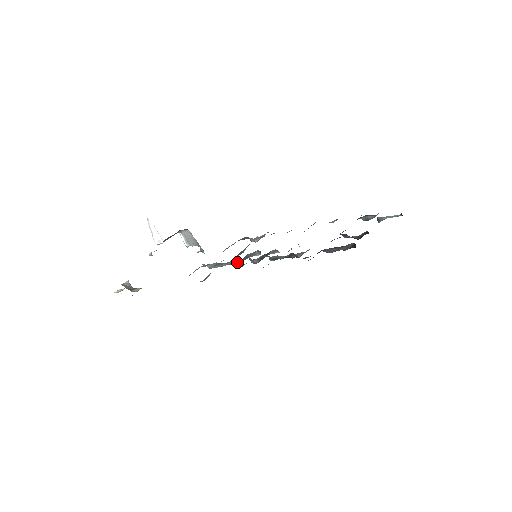
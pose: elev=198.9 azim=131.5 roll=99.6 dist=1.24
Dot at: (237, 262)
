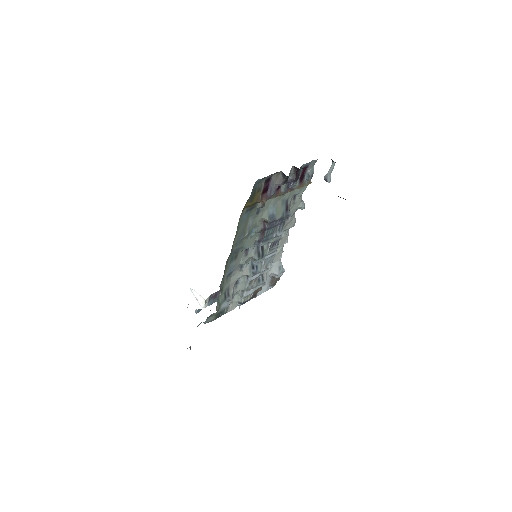
Dot at: (247, 271)
